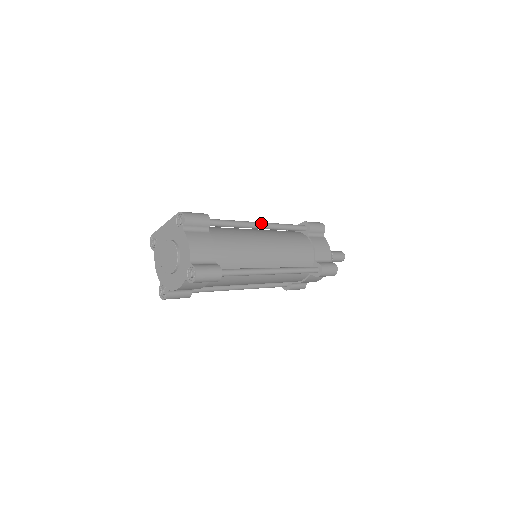
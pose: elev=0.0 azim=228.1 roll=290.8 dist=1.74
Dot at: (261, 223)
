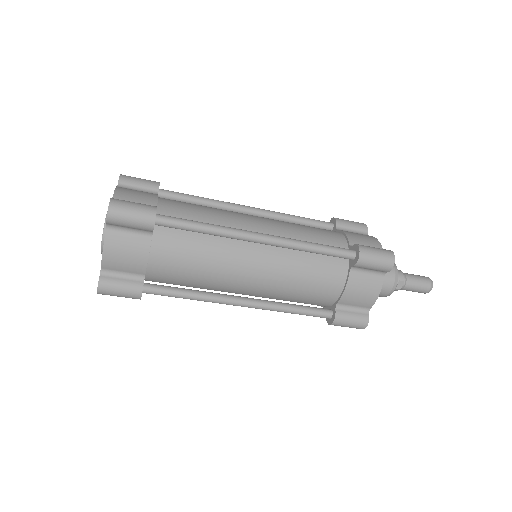
Dot at: (249, 206)
